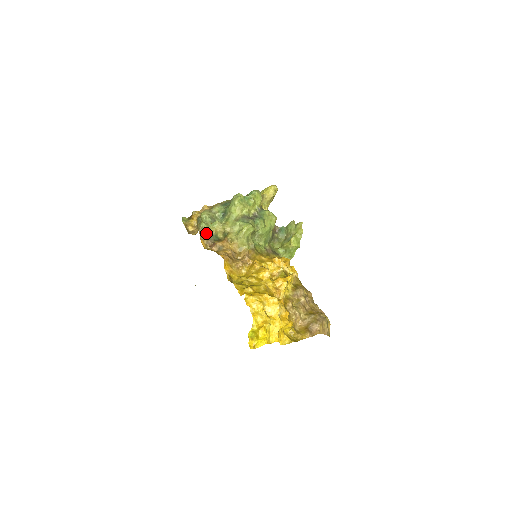
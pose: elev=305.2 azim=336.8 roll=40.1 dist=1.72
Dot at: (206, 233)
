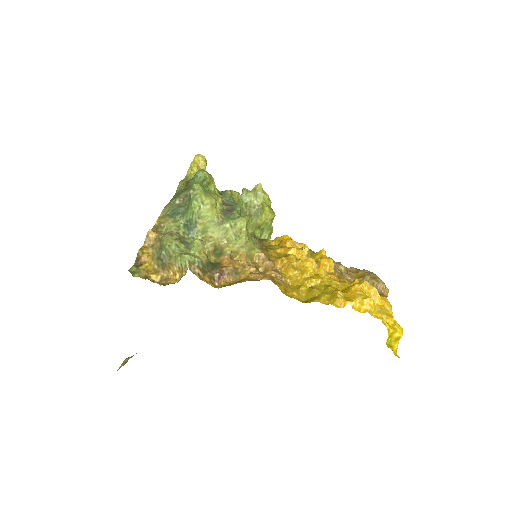
Dot at: (200, 266)
